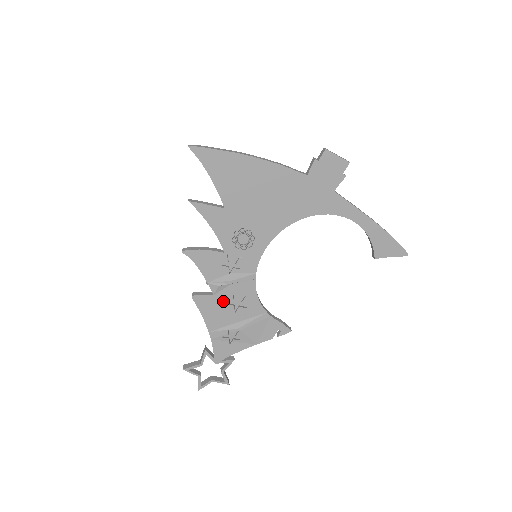
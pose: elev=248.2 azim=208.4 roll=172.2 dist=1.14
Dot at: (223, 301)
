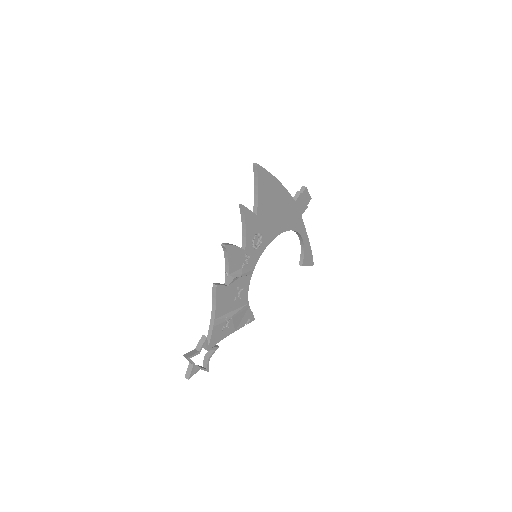
Dot at: (231, 292)
